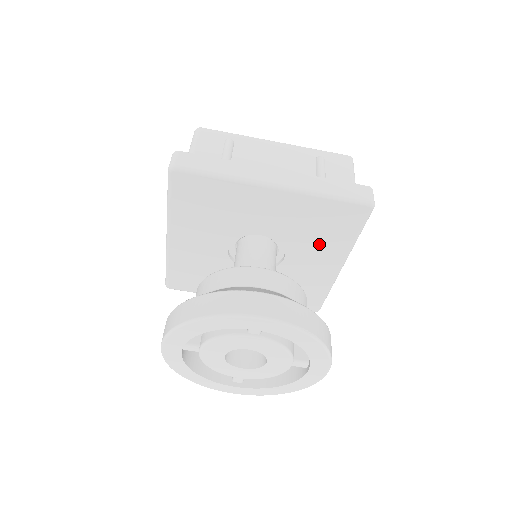
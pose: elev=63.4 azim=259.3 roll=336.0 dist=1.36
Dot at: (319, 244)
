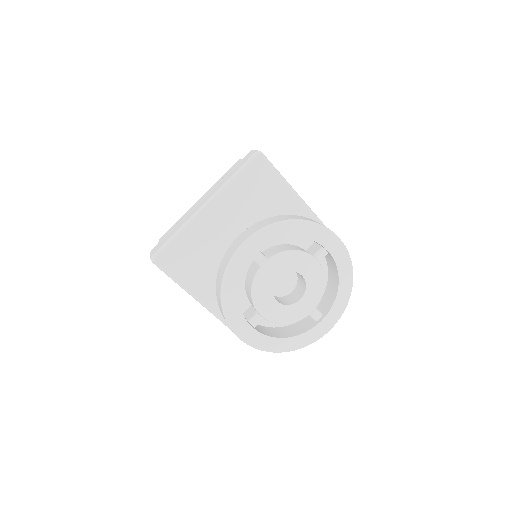
Dot at: (273, 207)
